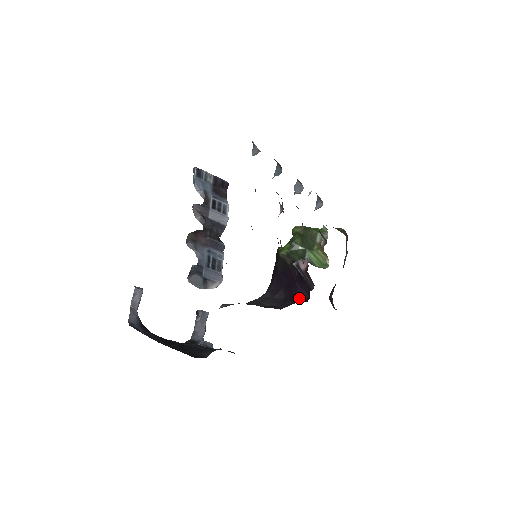
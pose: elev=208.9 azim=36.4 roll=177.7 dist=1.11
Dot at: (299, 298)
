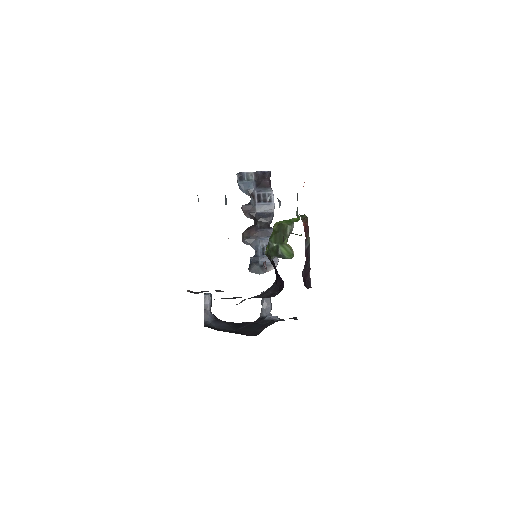
Dot at: (280, 287)
